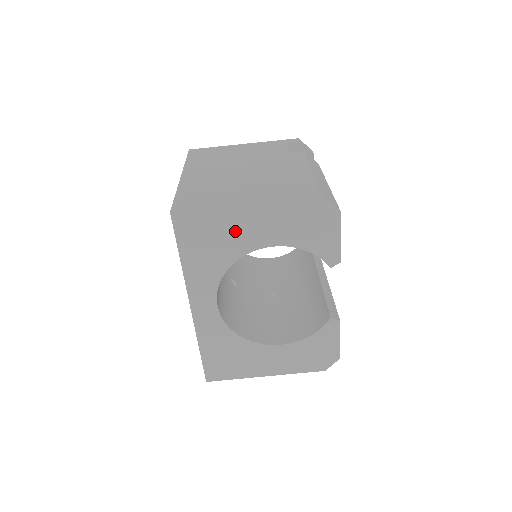
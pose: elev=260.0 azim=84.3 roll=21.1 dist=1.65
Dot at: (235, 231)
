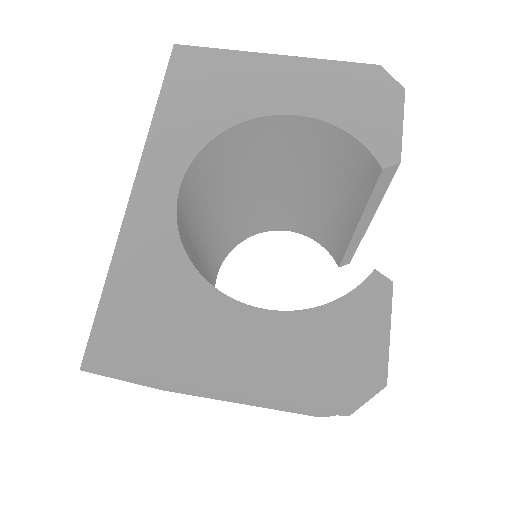
Dot at: (249, 83)
